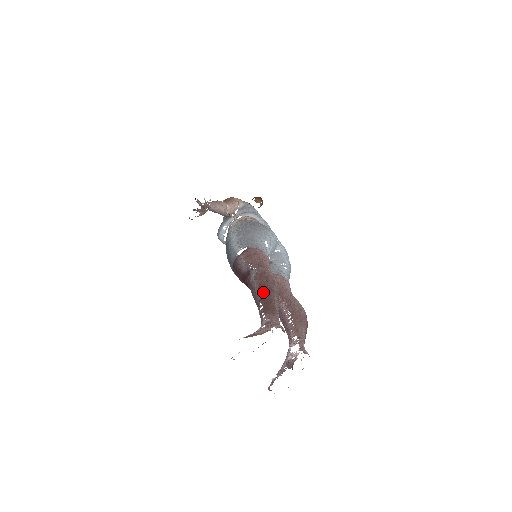
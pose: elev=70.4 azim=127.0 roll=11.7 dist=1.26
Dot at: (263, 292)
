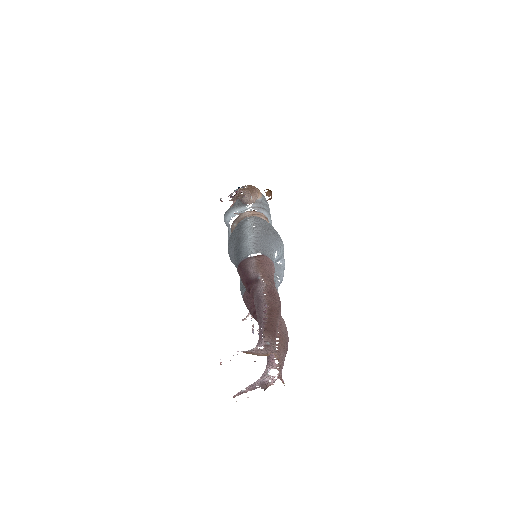
Dot at: (270, 312)
